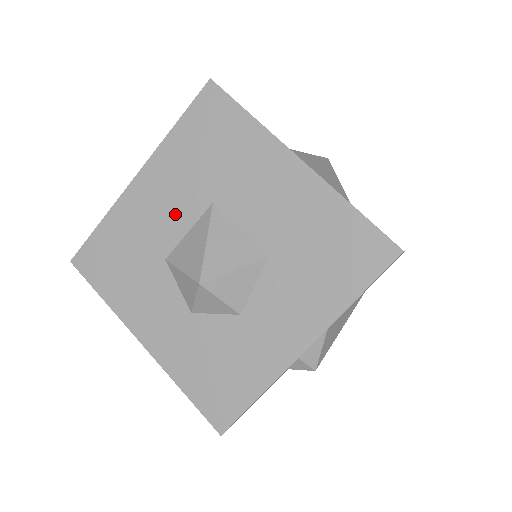
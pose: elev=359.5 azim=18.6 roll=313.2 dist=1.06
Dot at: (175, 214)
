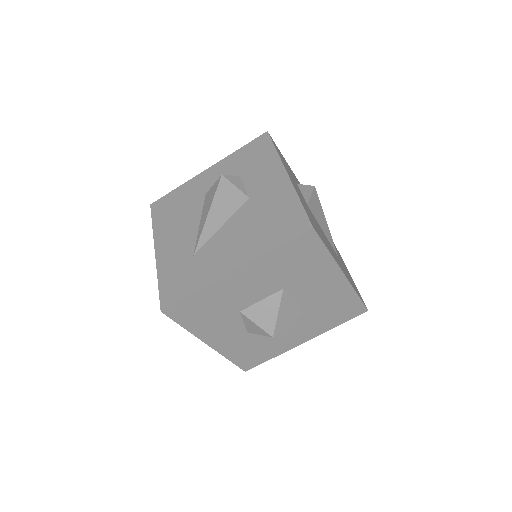
Dot at: (256, 292)
